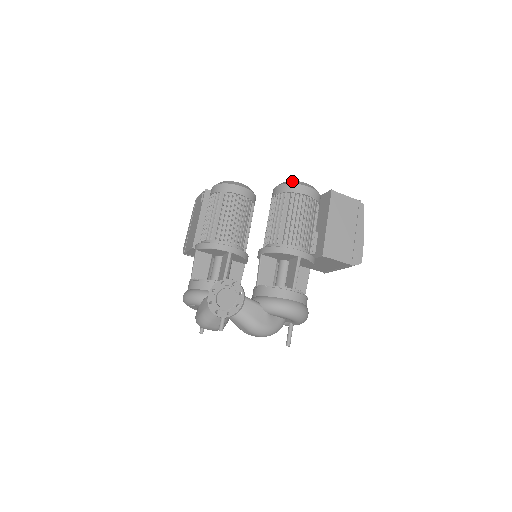
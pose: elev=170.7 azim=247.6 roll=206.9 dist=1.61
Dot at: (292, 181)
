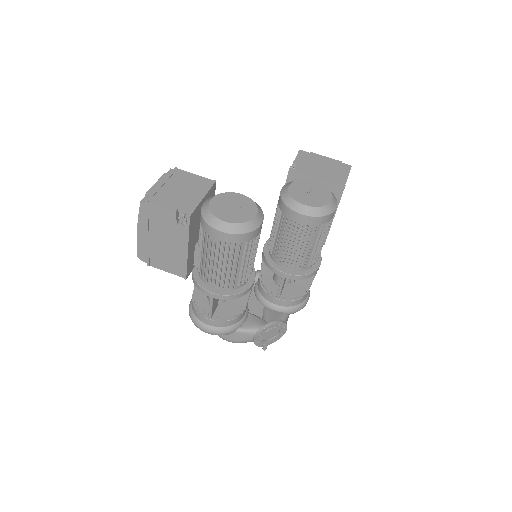
Dot at: (323, 209)
